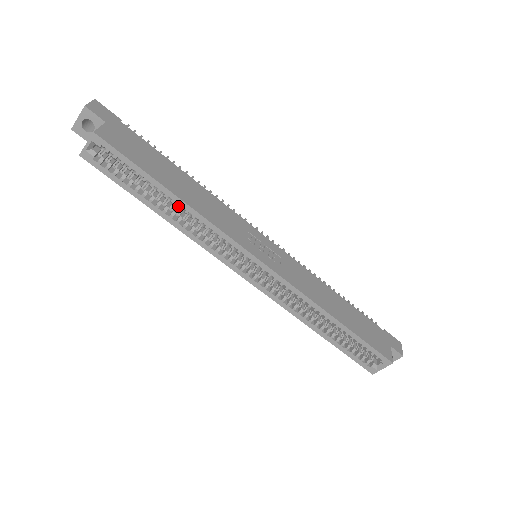
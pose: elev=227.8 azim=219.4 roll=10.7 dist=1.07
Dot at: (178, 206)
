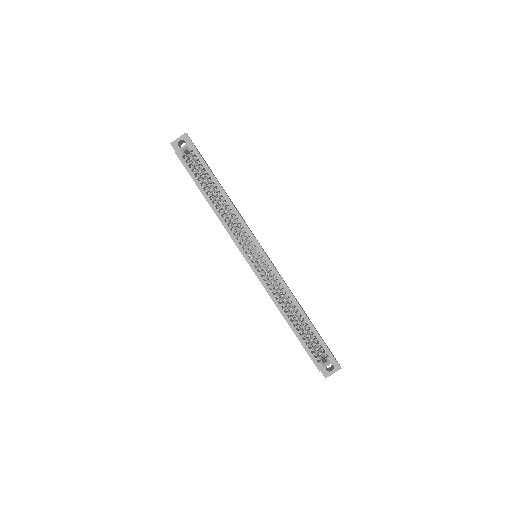
Dot at: (223, 199)
